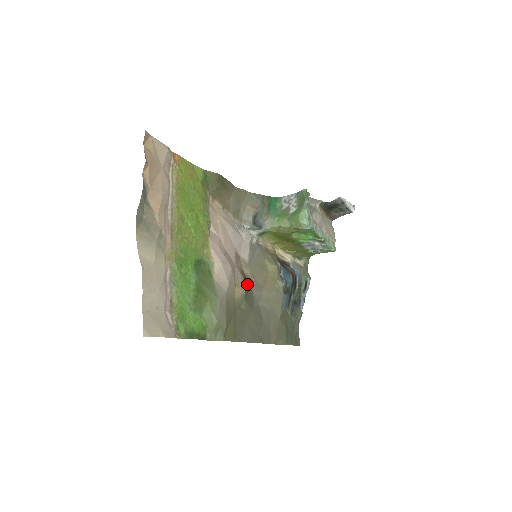
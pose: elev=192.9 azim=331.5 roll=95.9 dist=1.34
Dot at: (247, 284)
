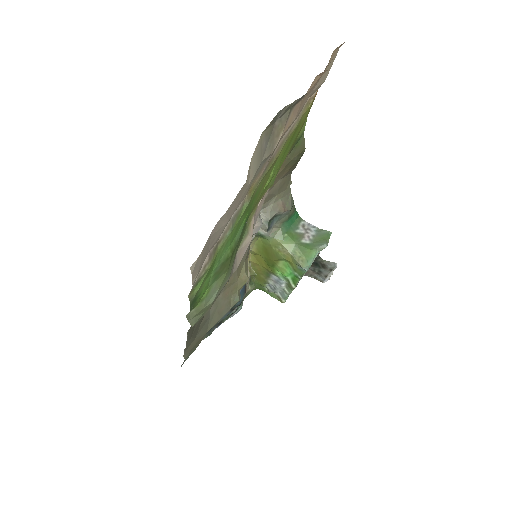
Dot at: occluded
